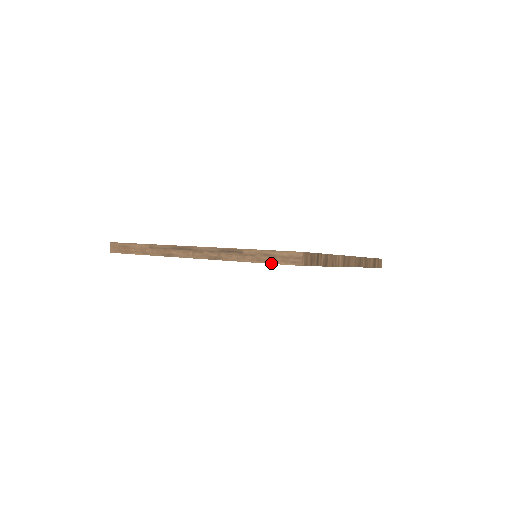
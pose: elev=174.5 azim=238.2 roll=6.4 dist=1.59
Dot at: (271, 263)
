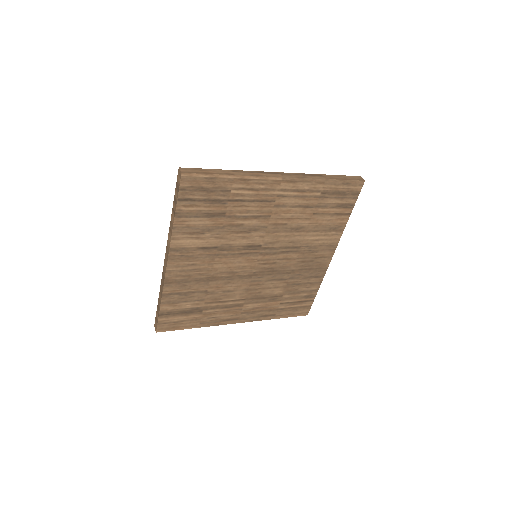
Dot at: (346, 179)
